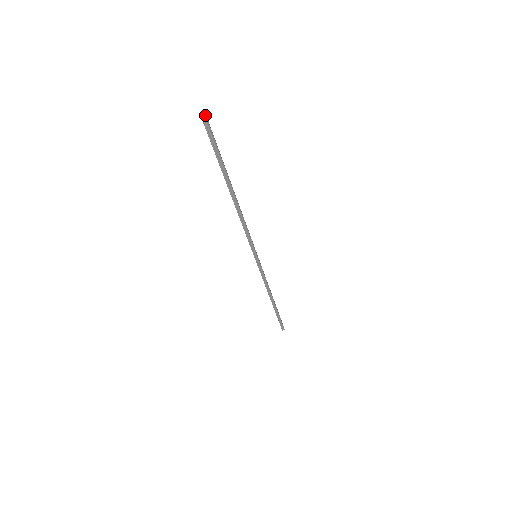
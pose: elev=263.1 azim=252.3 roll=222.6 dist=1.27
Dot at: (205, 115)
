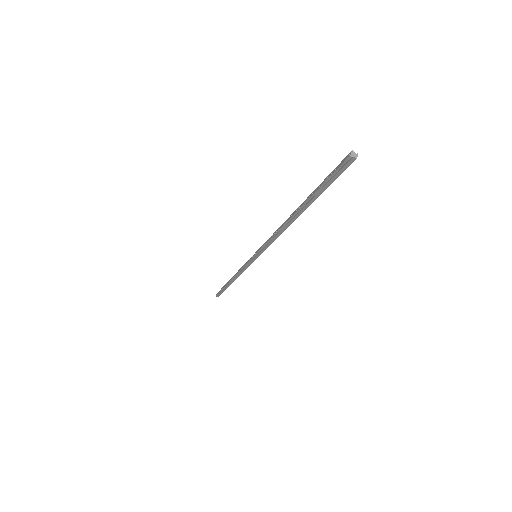
Dot at: (356, 158)
